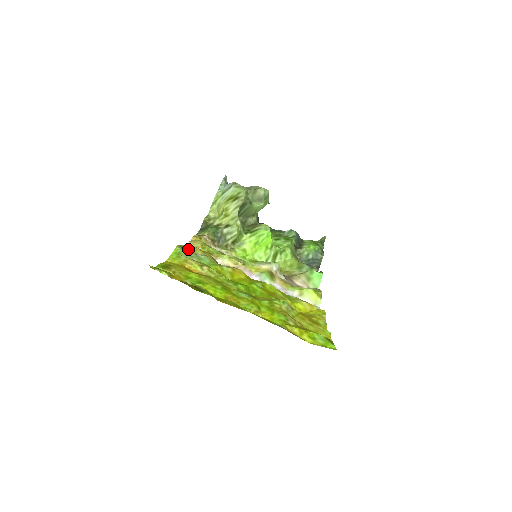
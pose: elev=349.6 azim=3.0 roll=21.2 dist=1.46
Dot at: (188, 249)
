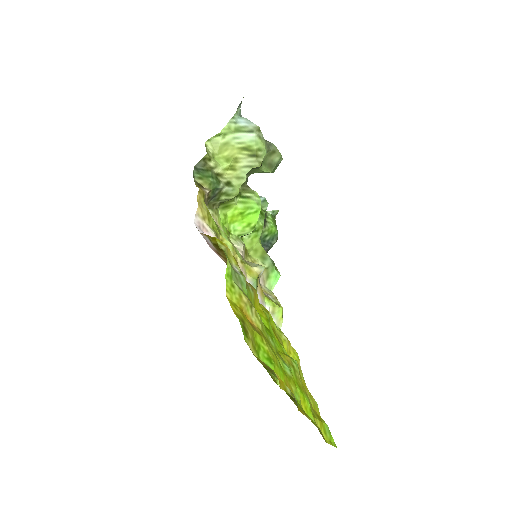
Dot at: (227, 255)
